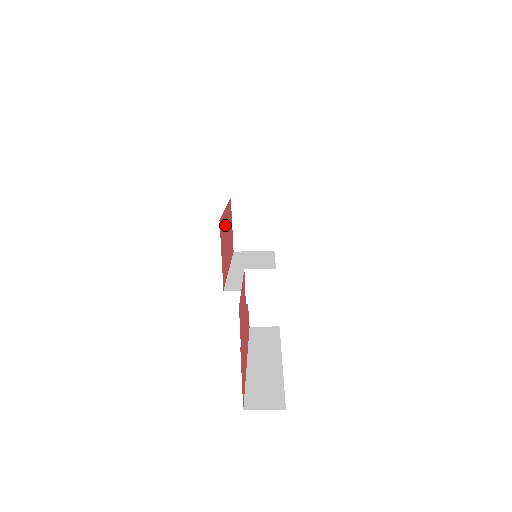
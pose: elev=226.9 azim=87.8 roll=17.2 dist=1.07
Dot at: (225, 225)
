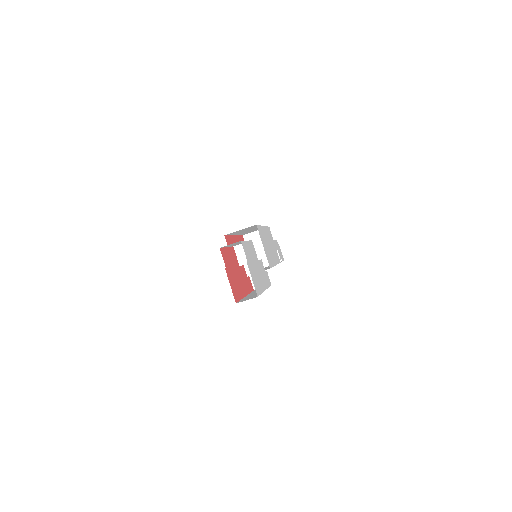
Dot at: occluded
